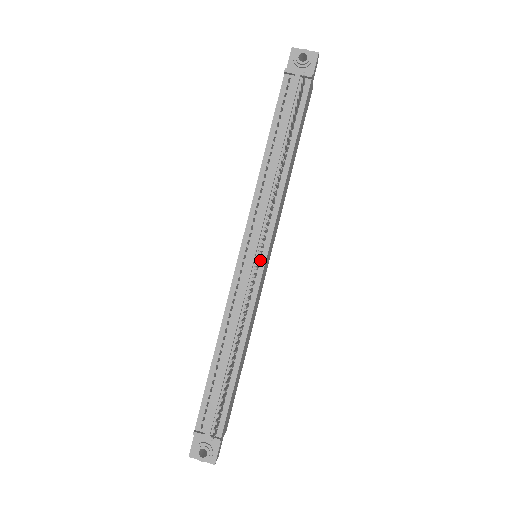
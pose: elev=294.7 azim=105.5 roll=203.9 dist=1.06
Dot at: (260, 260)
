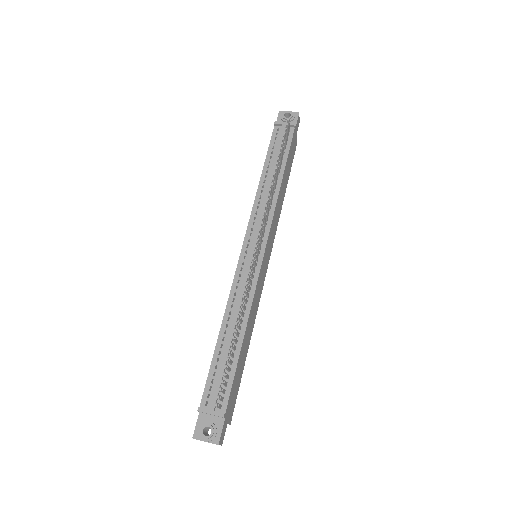
Dot at: (259, 253)
